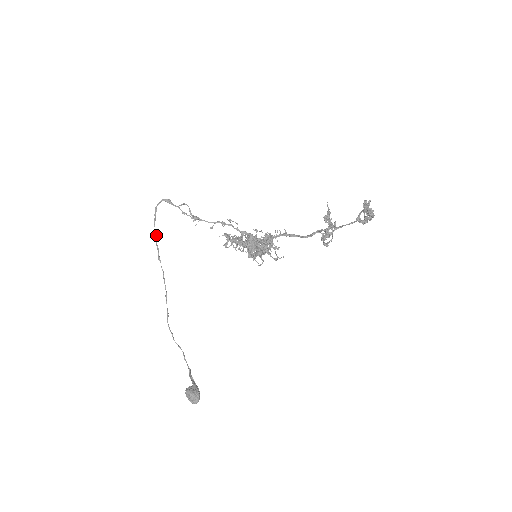
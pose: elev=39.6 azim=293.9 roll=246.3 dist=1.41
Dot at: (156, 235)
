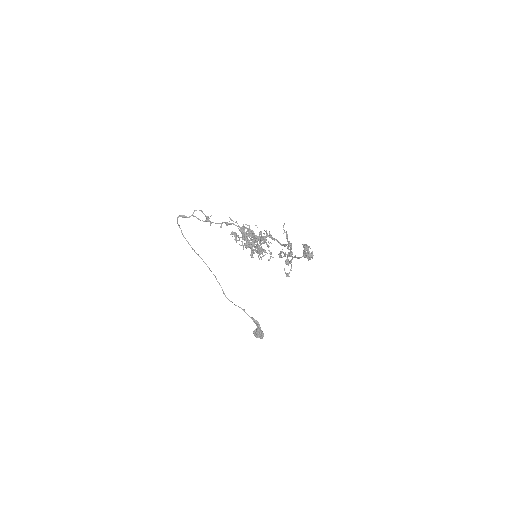
Dot at: (188, 243)
